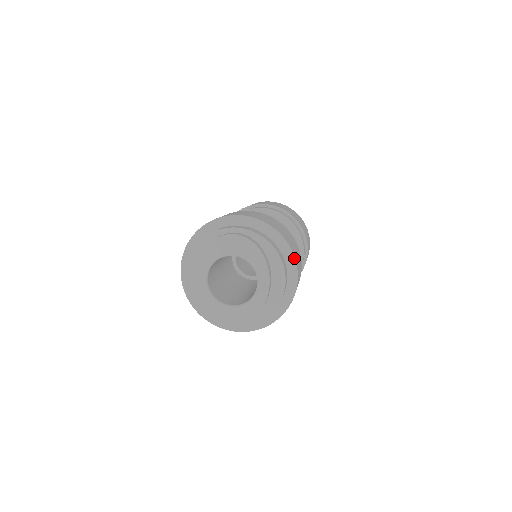
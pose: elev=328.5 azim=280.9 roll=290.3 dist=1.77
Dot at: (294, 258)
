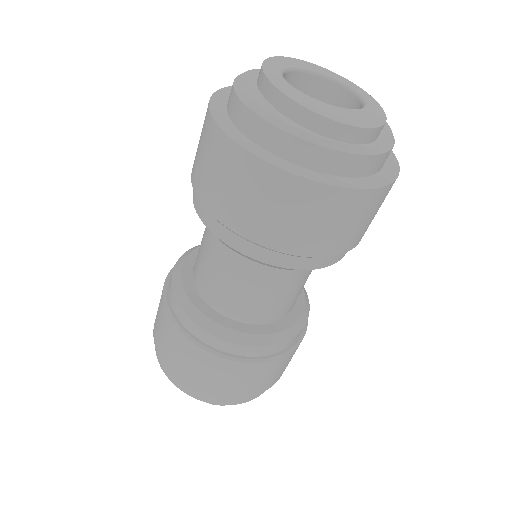
Dot at: occluded
